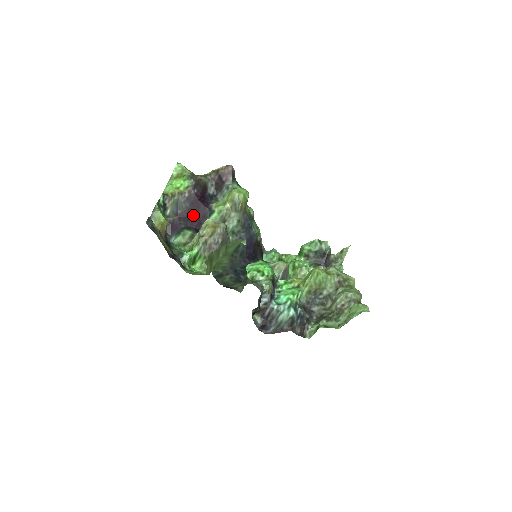
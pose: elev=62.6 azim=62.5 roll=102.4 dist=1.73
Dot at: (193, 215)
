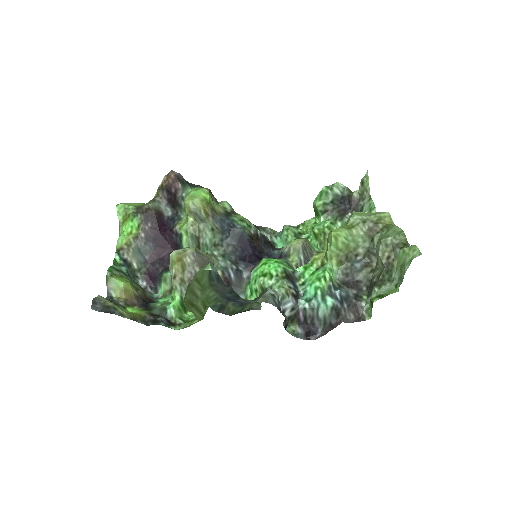
Dot at: (164, 251)
